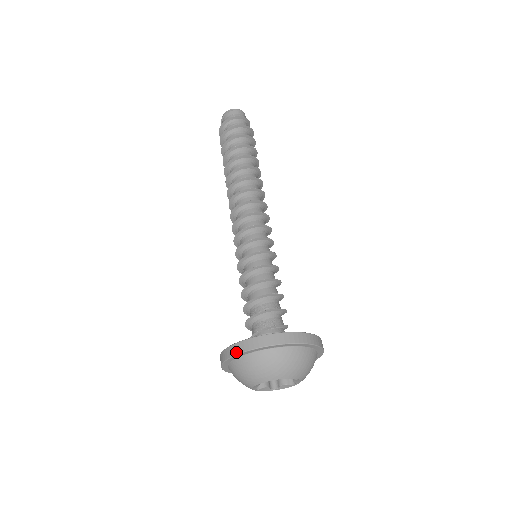
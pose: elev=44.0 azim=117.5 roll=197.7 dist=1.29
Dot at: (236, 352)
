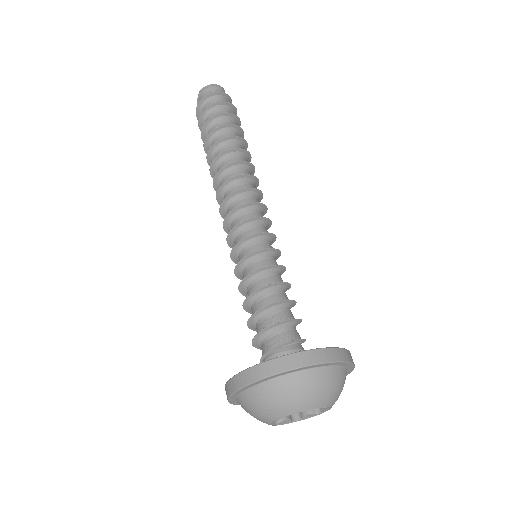
Dot at: (247, 382)
